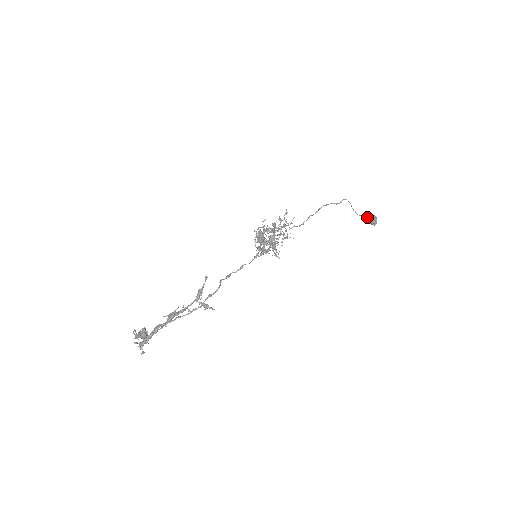
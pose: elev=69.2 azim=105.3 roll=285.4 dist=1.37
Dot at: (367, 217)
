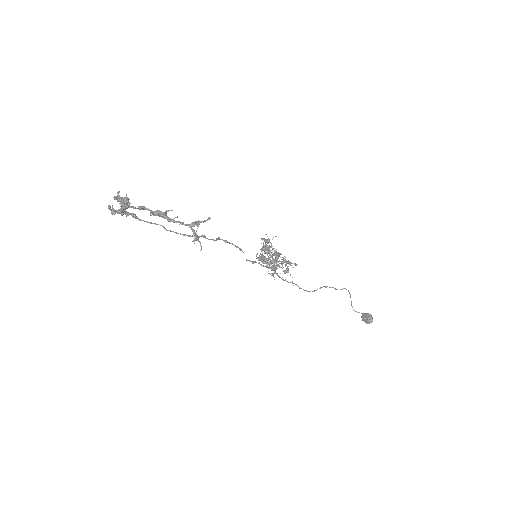
Dot at: (364, 313)
